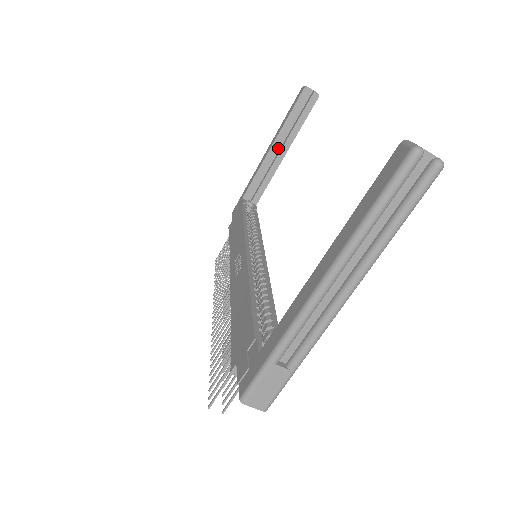
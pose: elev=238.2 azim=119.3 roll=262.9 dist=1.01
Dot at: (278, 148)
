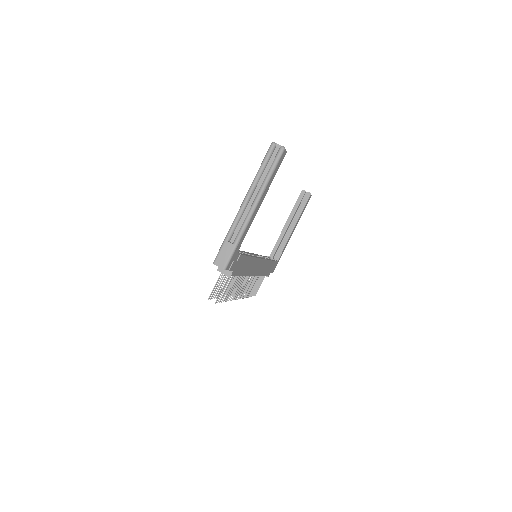
Dot at: (290, 226)
